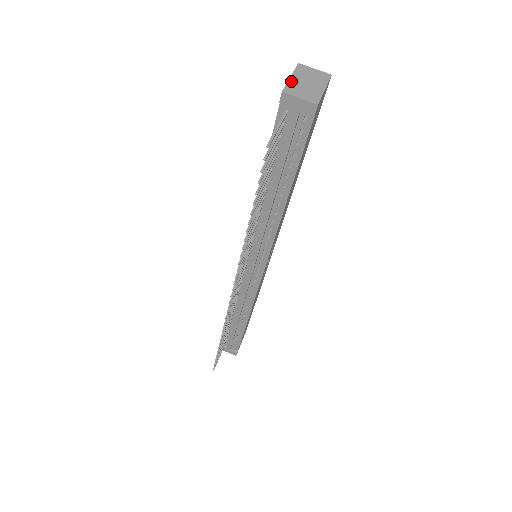
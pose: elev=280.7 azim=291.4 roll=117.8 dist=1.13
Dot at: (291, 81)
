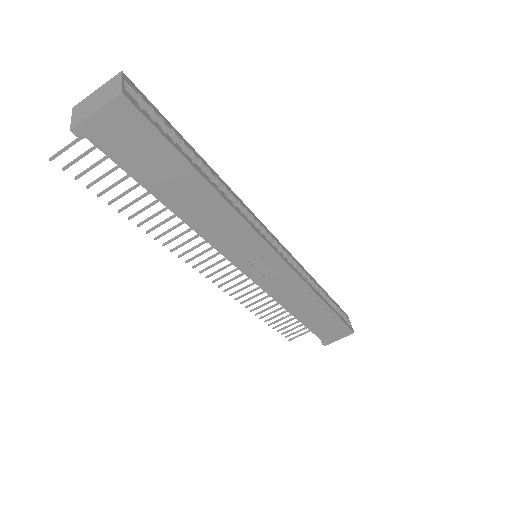
Dot at: (90, 95)
